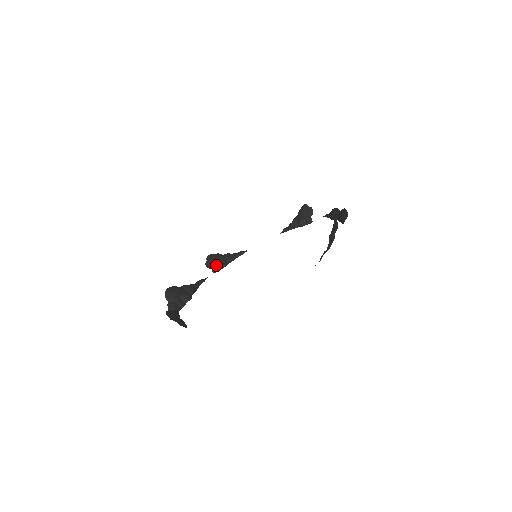
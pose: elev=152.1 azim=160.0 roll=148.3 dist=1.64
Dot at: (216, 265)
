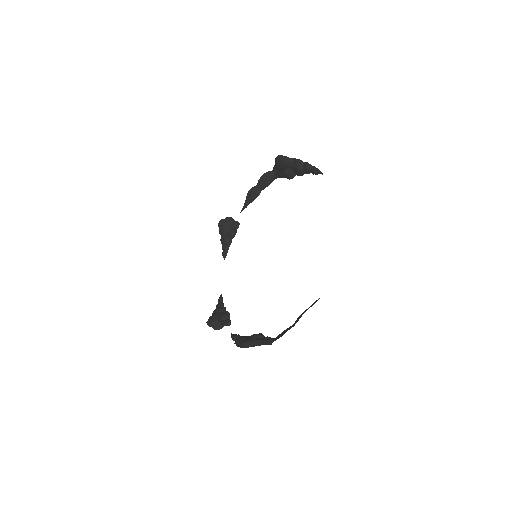
Dot at: (223, 320)
